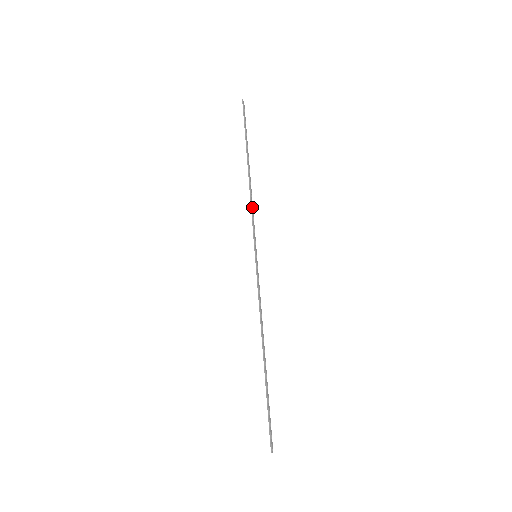
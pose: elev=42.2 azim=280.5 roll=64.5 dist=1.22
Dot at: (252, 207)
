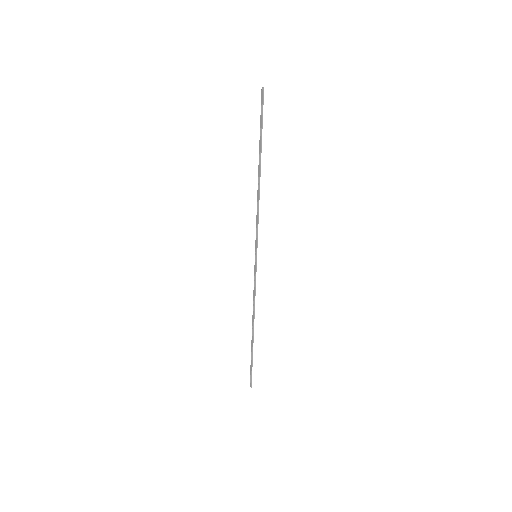
Dot at: (258, 211)
